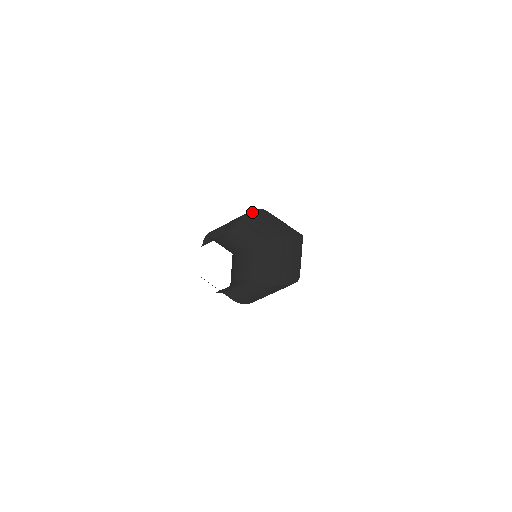
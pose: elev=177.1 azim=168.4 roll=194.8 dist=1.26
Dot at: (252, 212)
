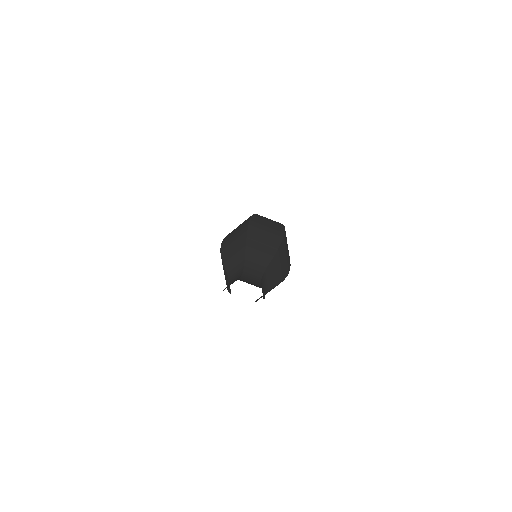
Dot at: (282, 243)
